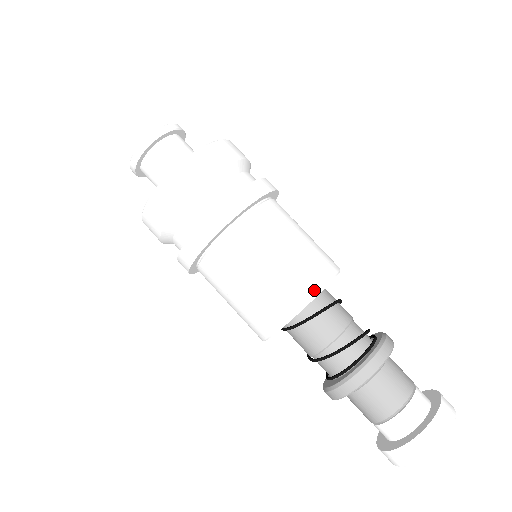
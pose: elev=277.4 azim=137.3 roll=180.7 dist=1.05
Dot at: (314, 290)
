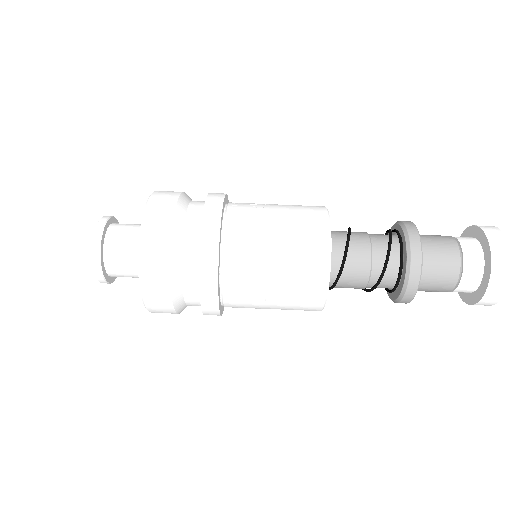
Dot at: (324, 269)
